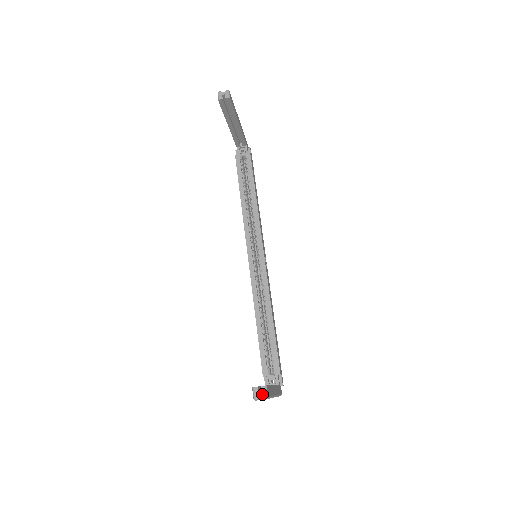
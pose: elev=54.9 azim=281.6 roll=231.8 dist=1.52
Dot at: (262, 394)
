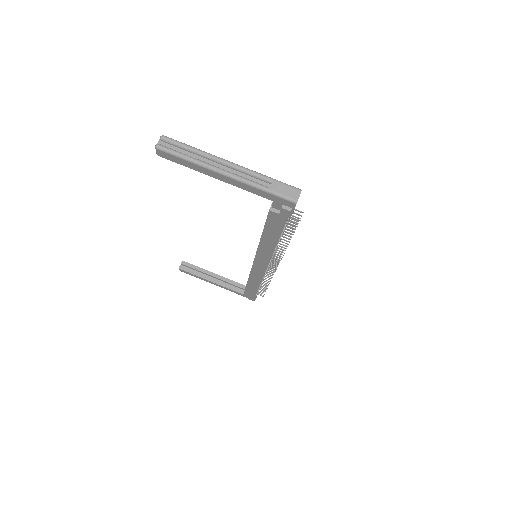
Dot at: (159, 142)
